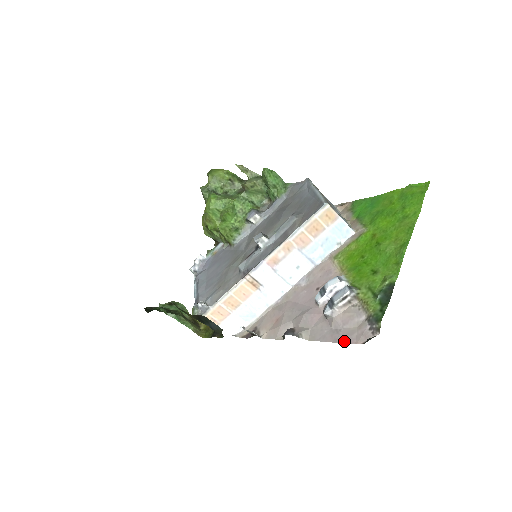
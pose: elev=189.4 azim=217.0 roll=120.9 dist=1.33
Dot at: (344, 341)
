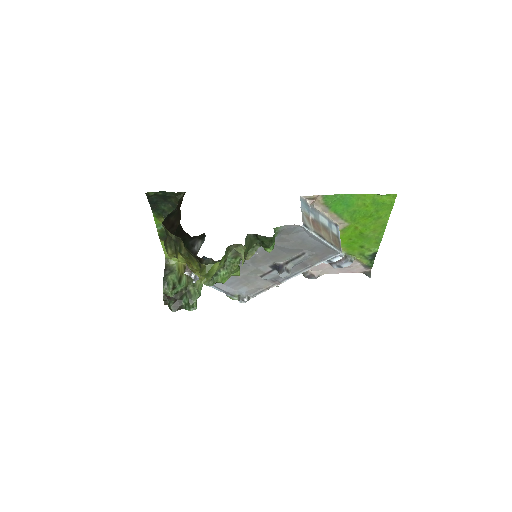
Dot at: (349, 272)
